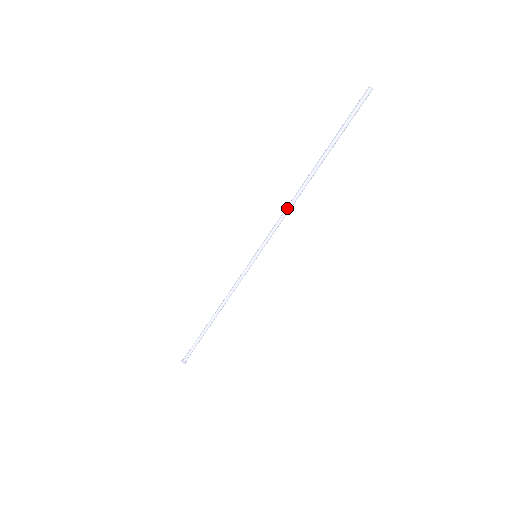
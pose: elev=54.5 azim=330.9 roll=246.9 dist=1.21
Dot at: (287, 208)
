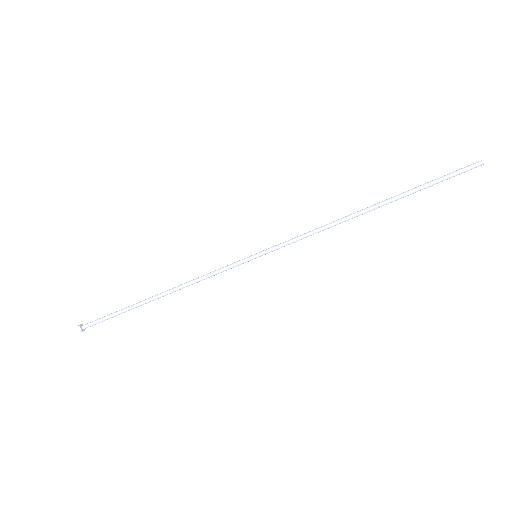
Dot at: (325, 225)
